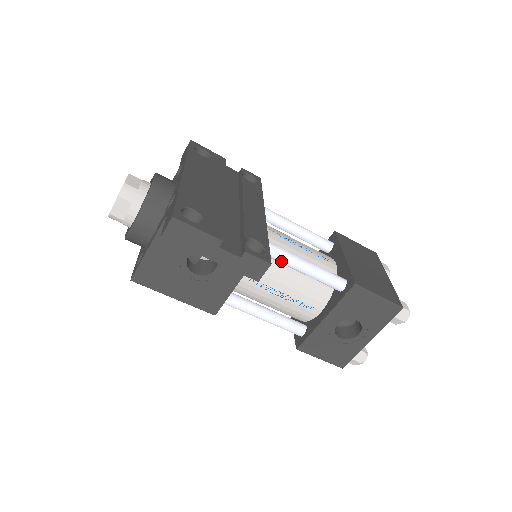
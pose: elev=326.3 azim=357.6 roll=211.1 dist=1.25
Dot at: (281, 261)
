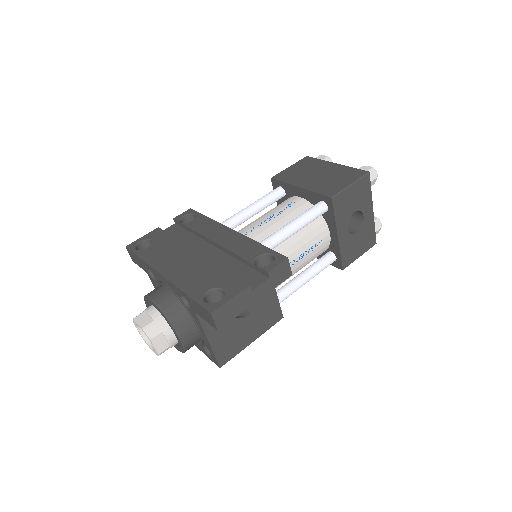
Dot at: (280, 243)
